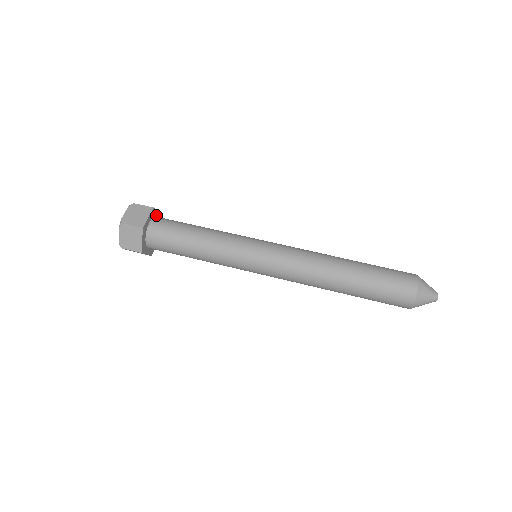
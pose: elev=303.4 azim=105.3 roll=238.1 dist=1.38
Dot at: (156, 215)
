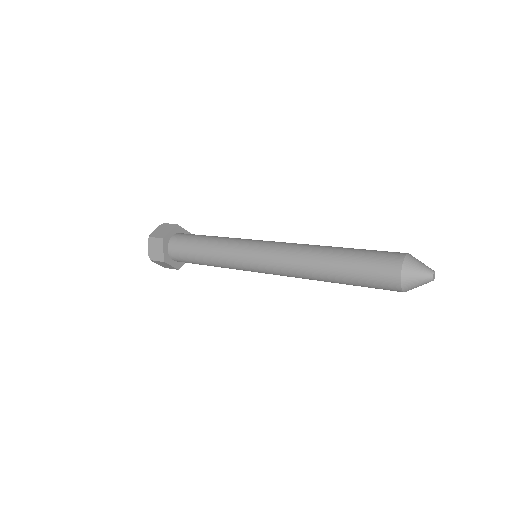
Dot at: (182, 232)
